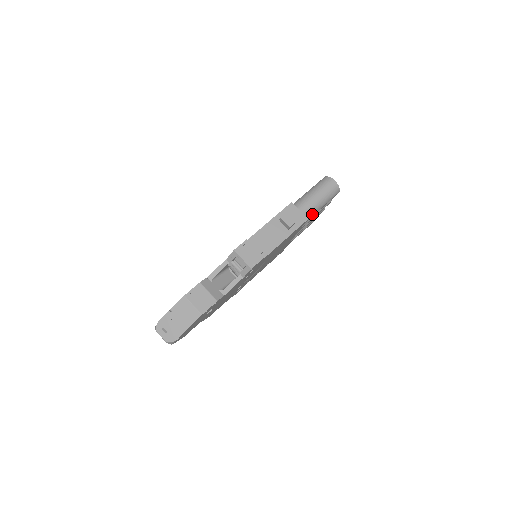
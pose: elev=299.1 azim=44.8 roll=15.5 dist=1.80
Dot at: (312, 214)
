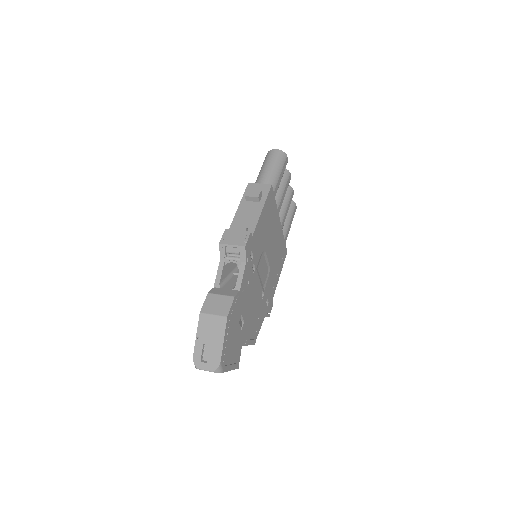
Dot at: (275, 183)
